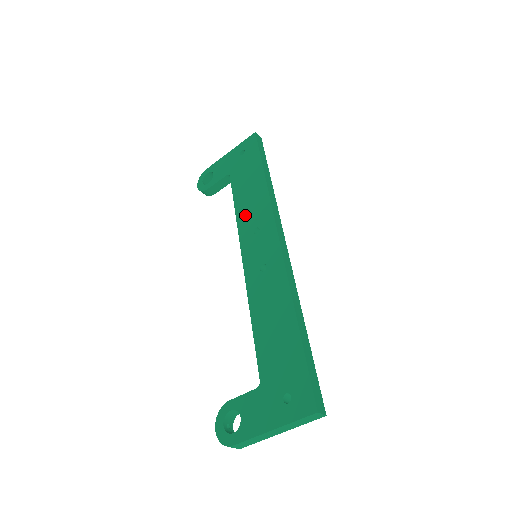
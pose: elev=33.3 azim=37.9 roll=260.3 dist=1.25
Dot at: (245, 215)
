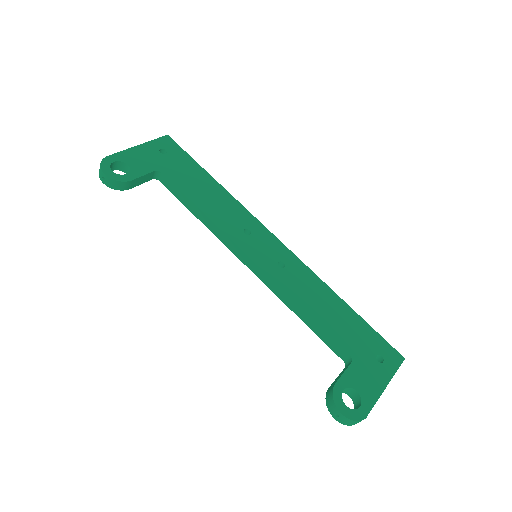
Dot at: (220, 216)
